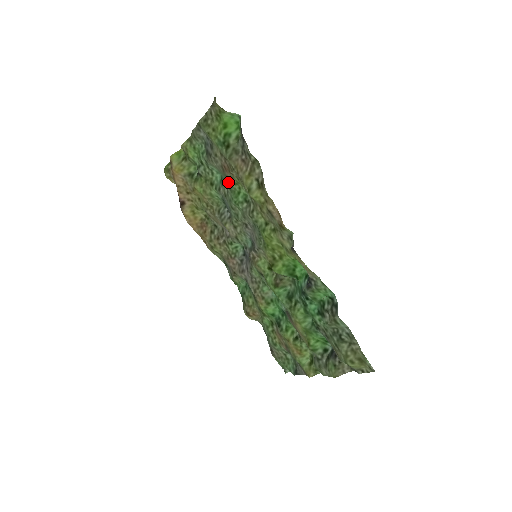
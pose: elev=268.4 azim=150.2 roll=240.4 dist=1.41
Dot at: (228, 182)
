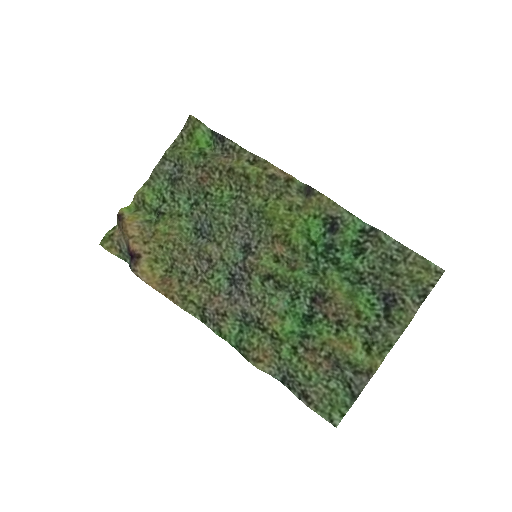
Dot at: (206, 193)
